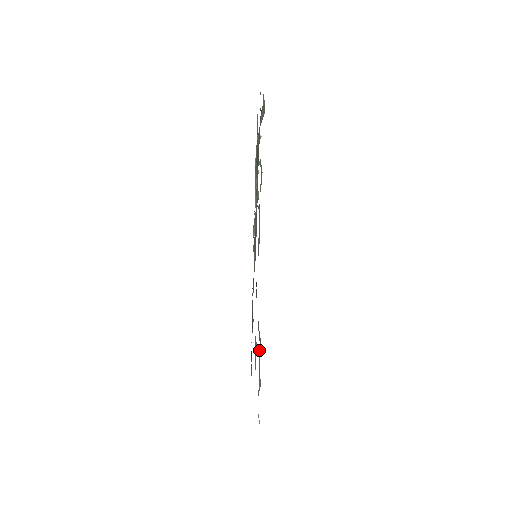
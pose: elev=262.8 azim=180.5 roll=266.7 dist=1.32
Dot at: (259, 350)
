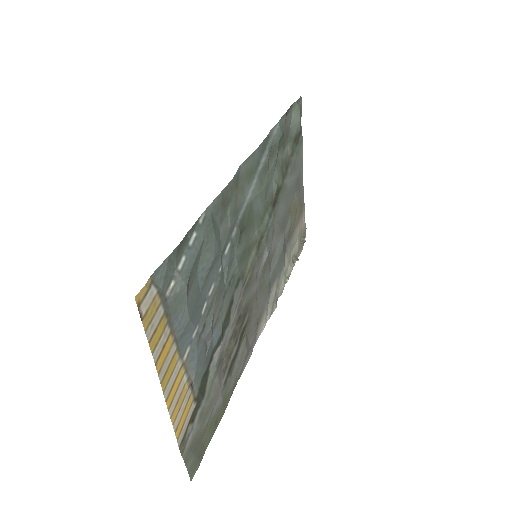
Dot at: (205, 214)
